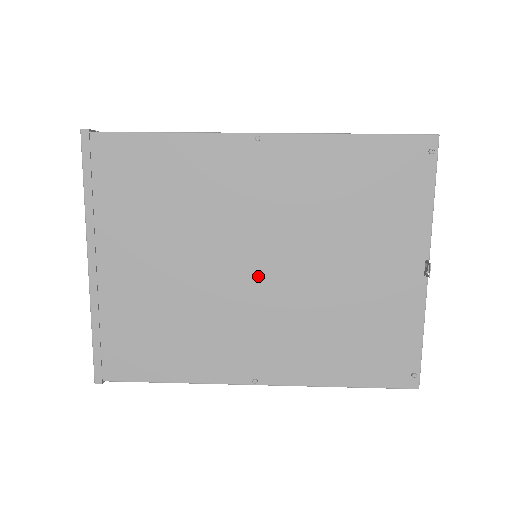
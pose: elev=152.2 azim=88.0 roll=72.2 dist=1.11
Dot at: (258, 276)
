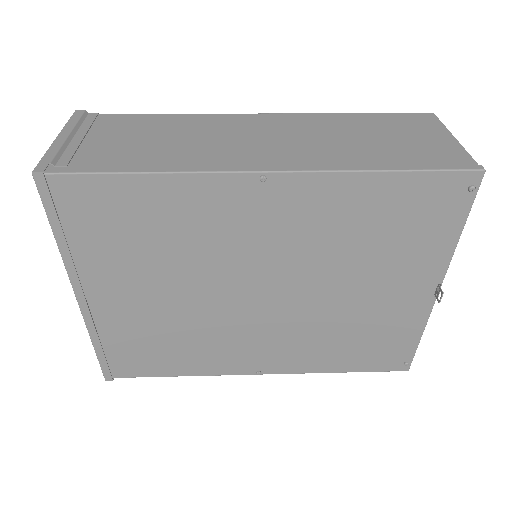
Dot at: (262, 301)
